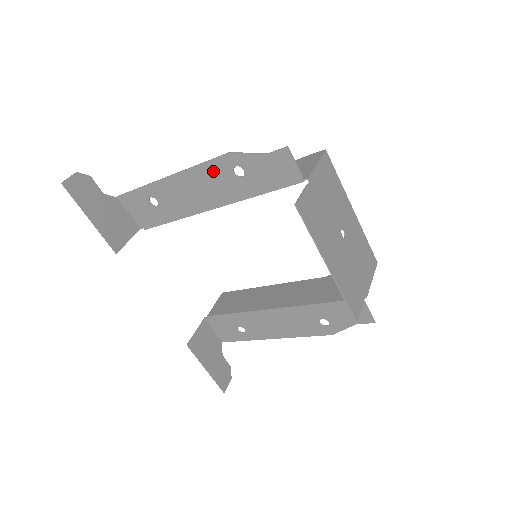
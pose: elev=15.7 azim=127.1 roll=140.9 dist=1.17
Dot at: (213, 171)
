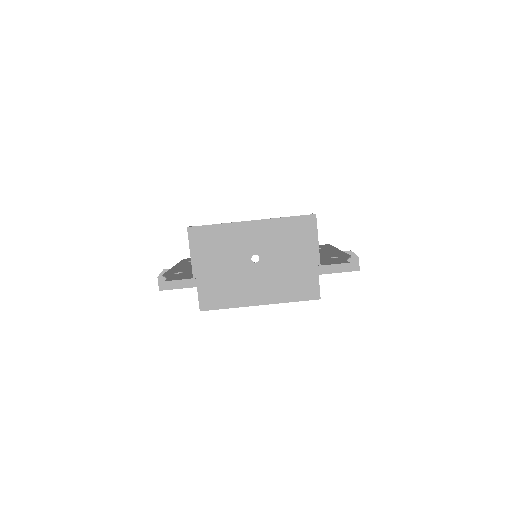
Dot at: occluded
